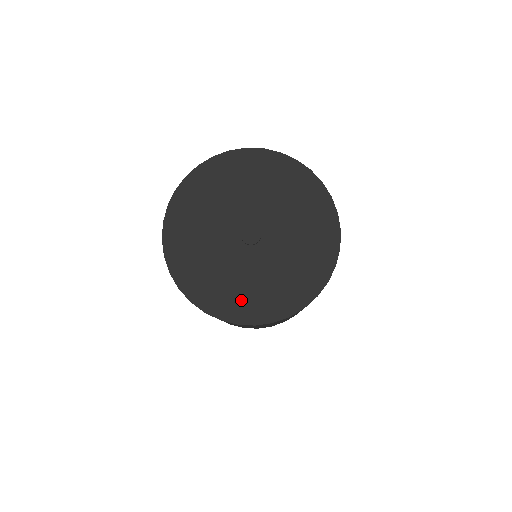
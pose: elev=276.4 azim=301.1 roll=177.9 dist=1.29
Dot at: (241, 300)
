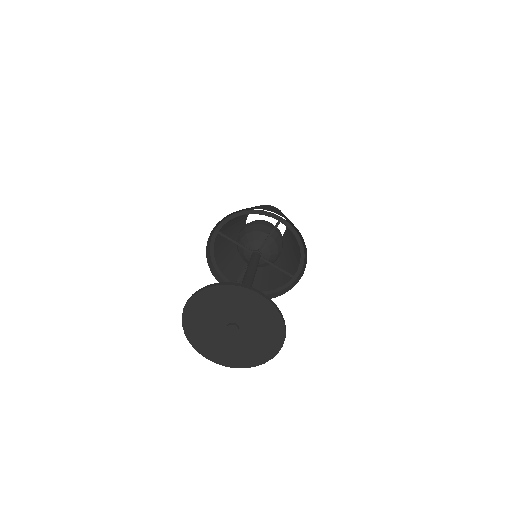
Dot at: (229, 357)
